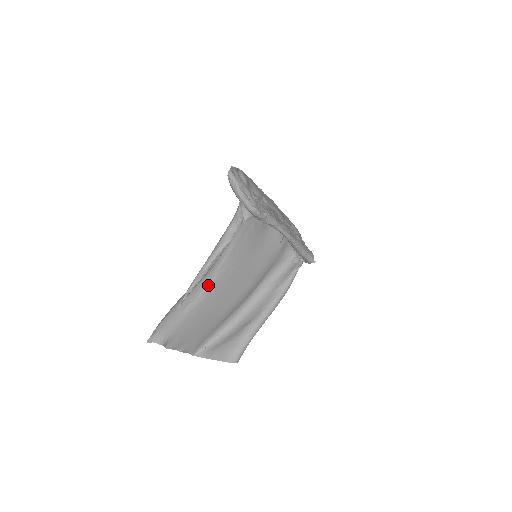
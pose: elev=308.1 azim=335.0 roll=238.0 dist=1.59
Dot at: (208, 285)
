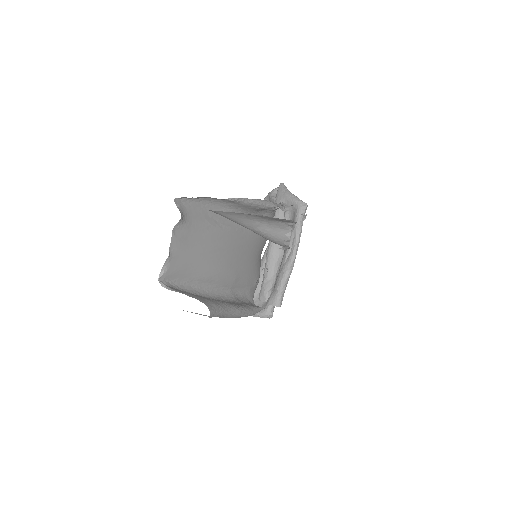
Dot at: (232, 226)
